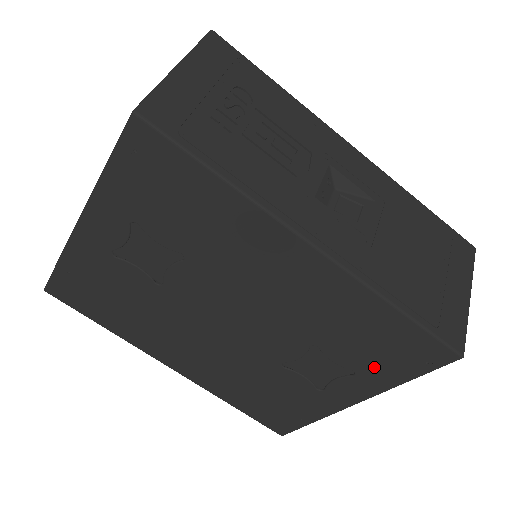
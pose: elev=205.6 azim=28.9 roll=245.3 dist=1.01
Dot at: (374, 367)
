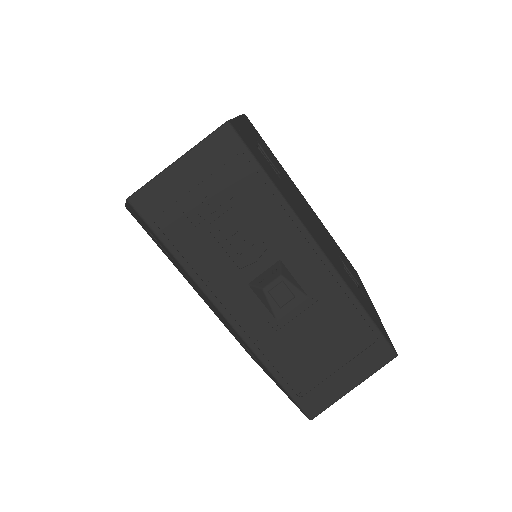
Dot at: occluded
